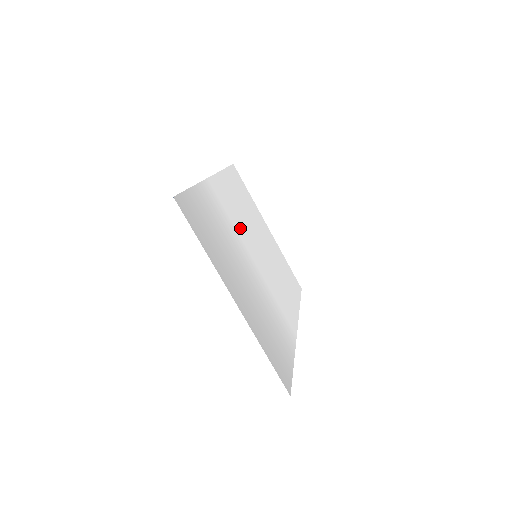
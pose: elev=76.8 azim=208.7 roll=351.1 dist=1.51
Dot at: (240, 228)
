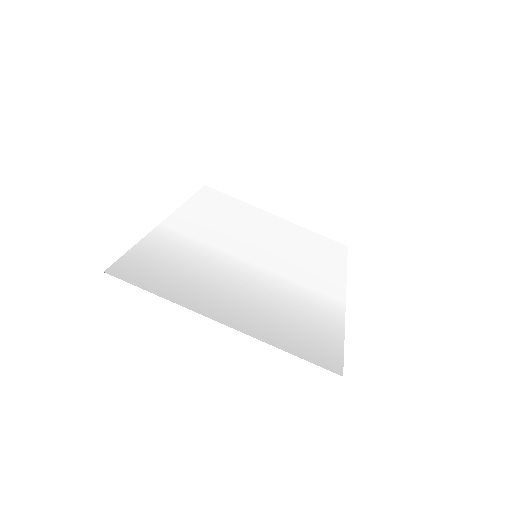
Dot at: (224, 242)
